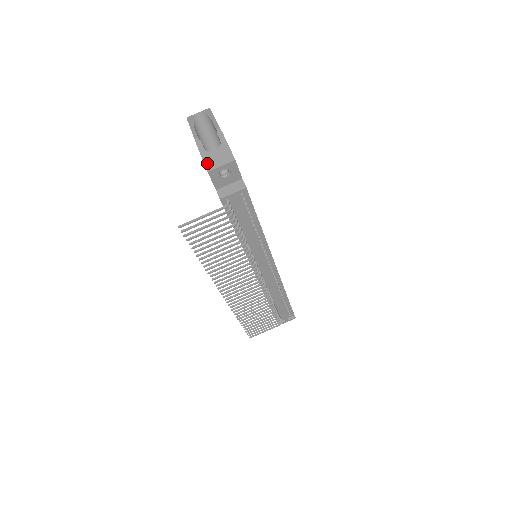
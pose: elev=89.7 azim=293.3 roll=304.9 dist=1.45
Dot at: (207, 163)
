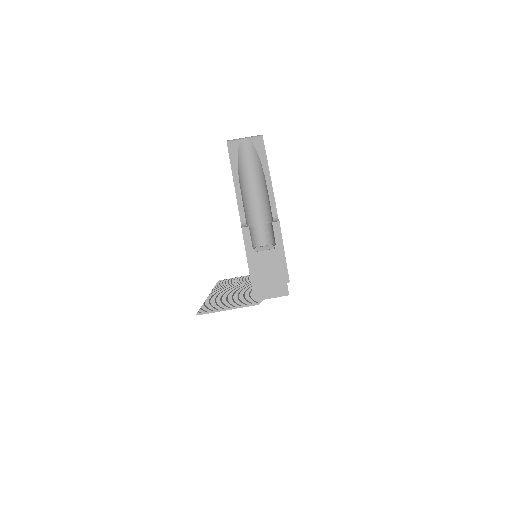
Dot at: (253, 274)
